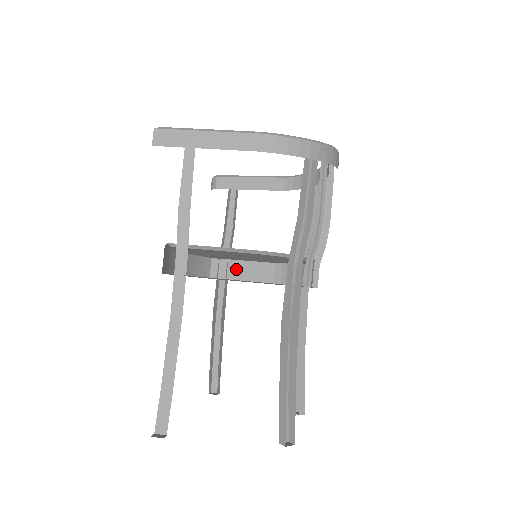
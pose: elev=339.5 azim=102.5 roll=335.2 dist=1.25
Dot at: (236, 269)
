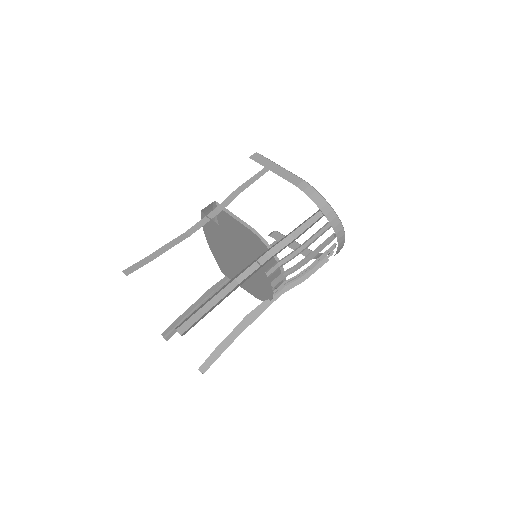
Dot at: occluded
